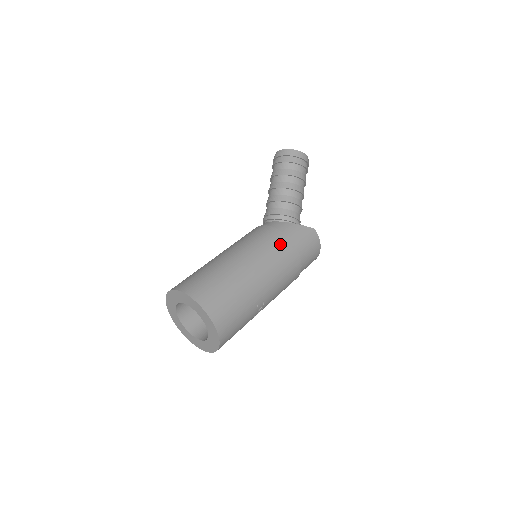
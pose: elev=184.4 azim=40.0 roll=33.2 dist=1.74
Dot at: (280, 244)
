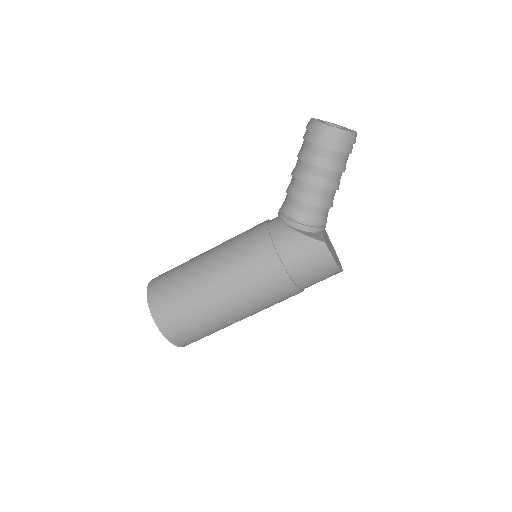
Dot at: (262, 259)
